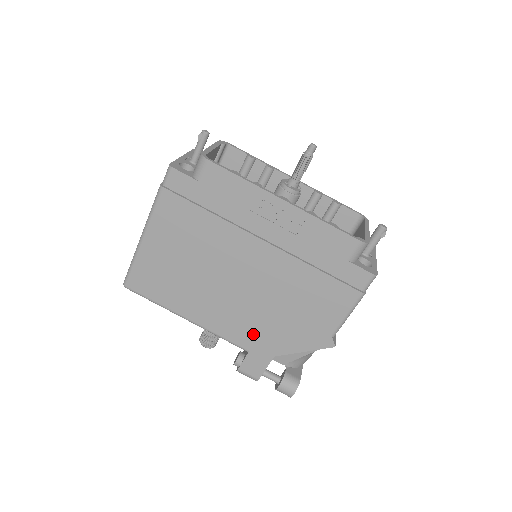
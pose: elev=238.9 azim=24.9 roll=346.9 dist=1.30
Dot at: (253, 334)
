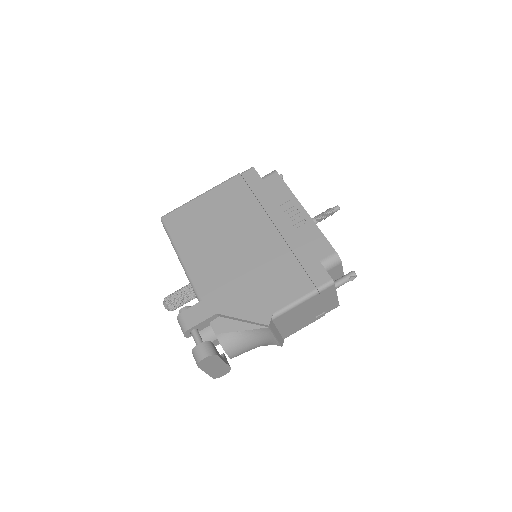
Dot at: (216, 288)
